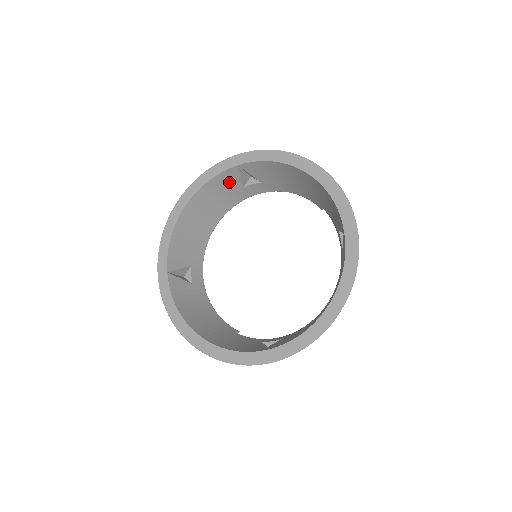
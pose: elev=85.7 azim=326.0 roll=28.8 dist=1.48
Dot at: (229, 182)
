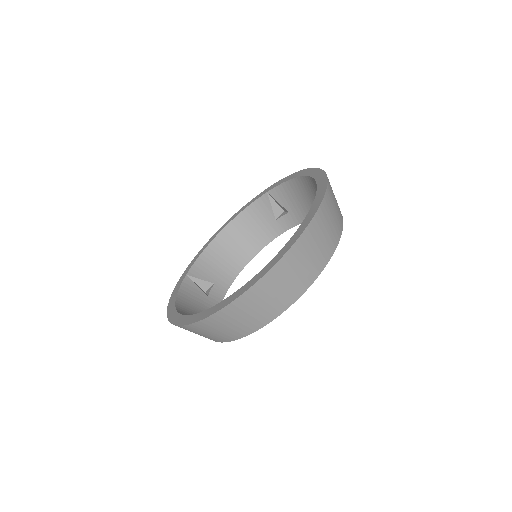
Dot at: (263, 213)
